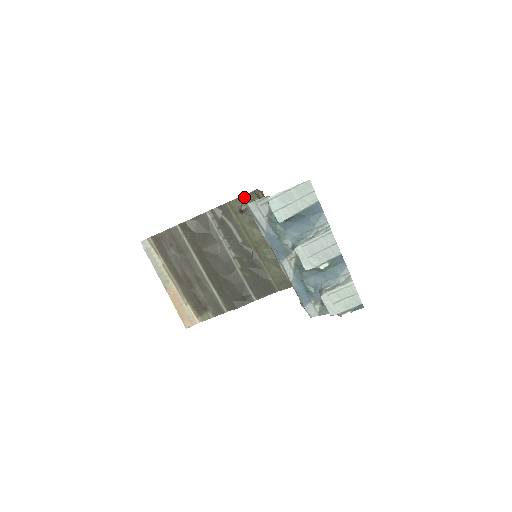
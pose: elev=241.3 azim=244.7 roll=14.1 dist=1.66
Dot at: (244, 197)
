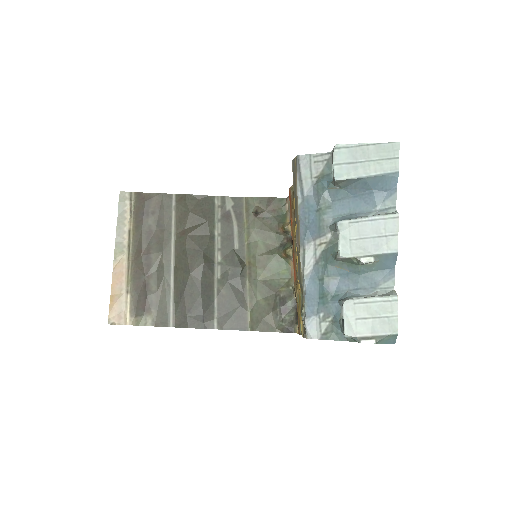
Dot at: (267, 199)
